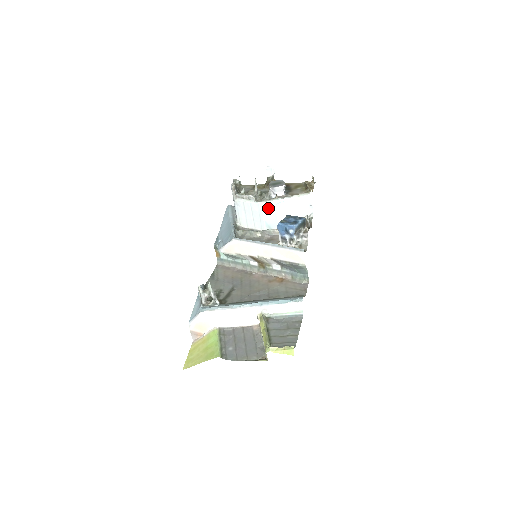
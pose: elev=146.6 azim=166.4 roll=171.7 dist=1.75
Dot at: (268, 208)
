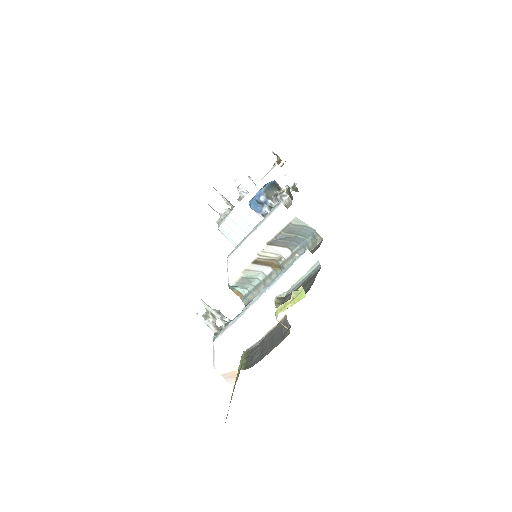
Dot at: (246, 208)
